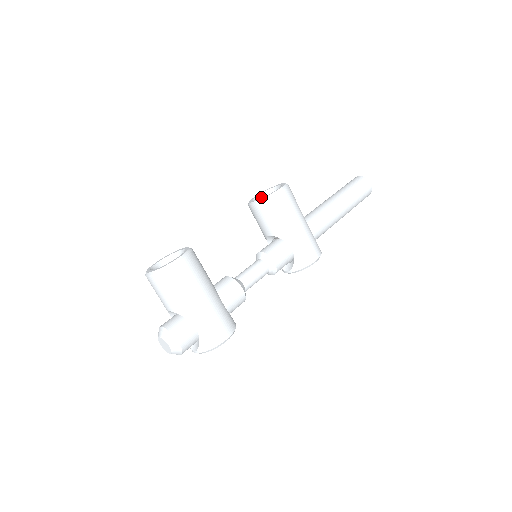
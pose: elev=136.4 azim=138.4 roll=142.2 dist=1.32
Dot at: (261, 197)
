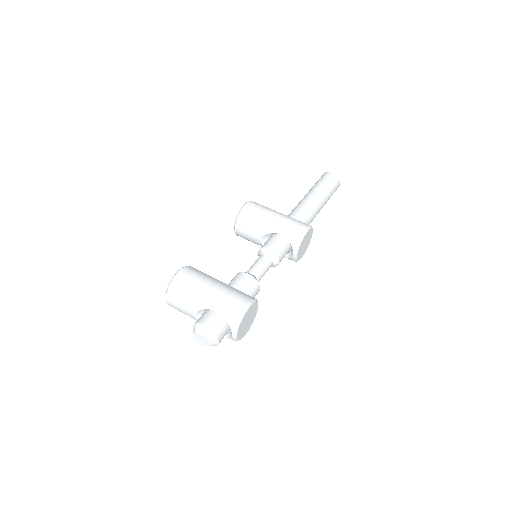
Dot at: occluded
